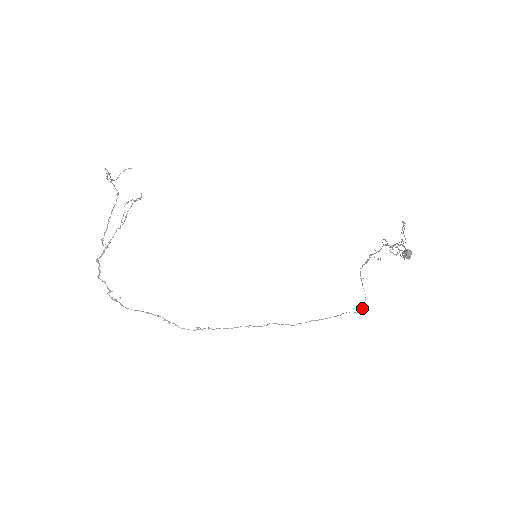
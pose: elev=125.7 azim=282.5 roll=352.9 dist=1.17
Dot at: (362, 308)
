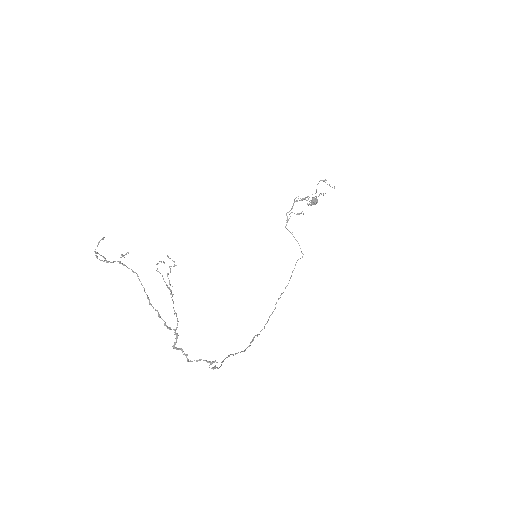
Dot at: (302, 253)
